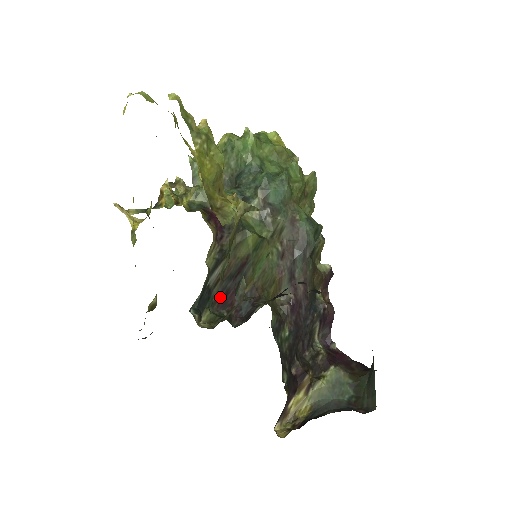
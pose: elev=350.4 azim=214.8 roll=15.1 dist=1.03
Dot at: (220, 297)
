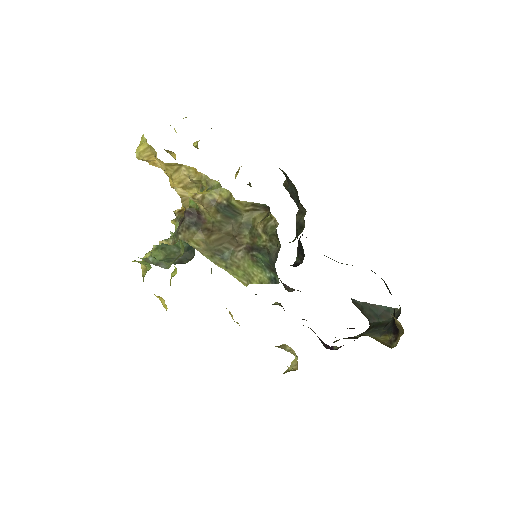
Dot at: occluded
